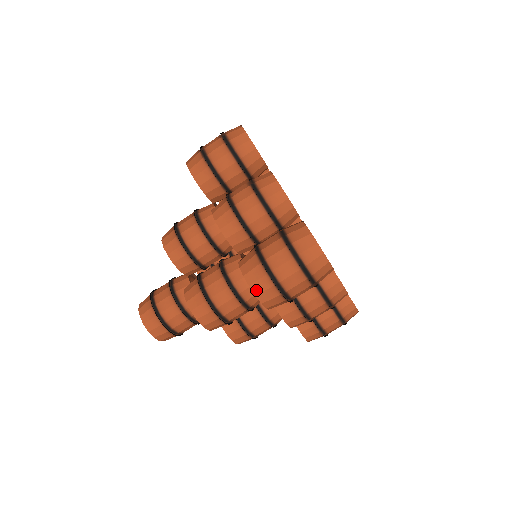
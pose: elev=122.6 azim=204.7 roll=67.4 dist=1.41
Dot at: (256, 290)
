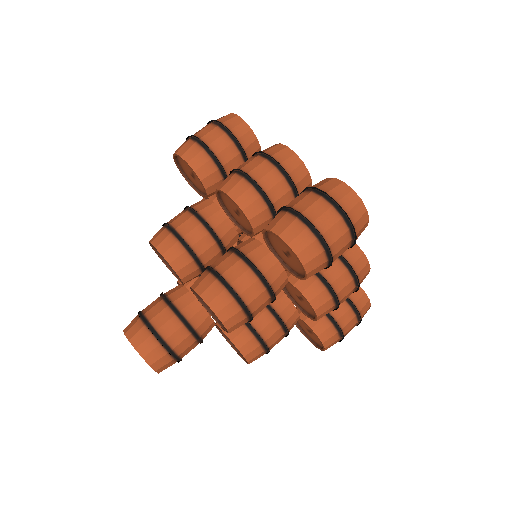
Dot at: (297, 248)
